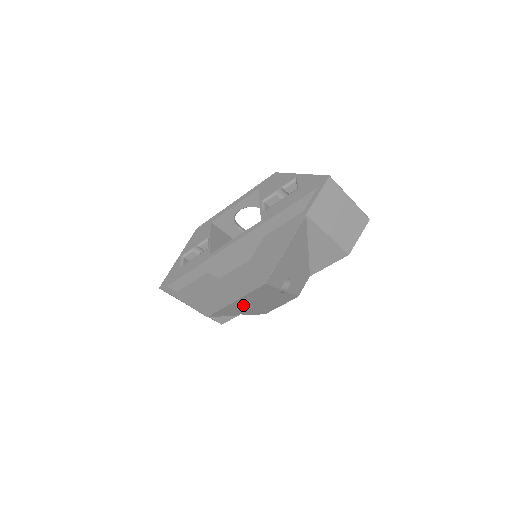
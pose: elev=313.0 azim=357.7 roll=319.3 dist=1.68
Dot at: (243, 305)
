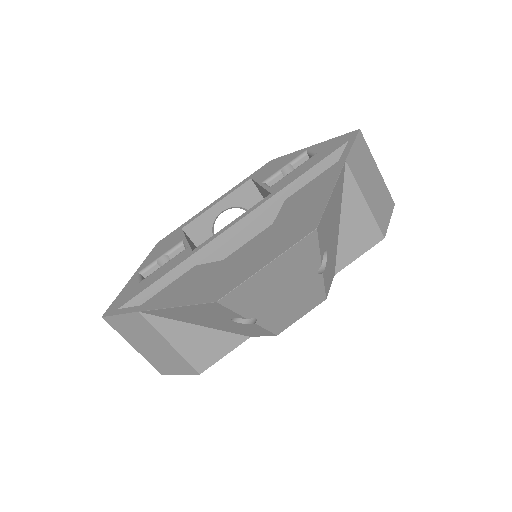
Dot at: (268, 288)
